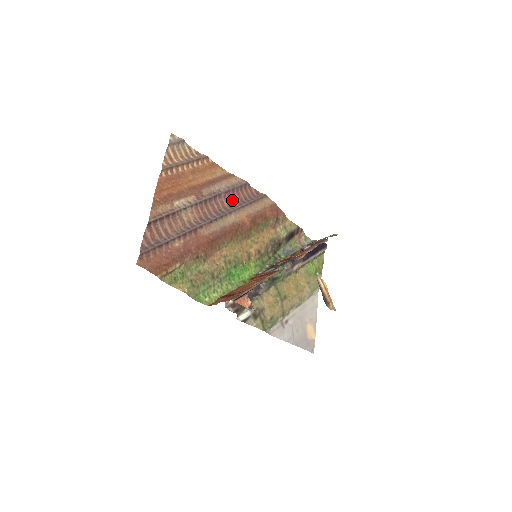
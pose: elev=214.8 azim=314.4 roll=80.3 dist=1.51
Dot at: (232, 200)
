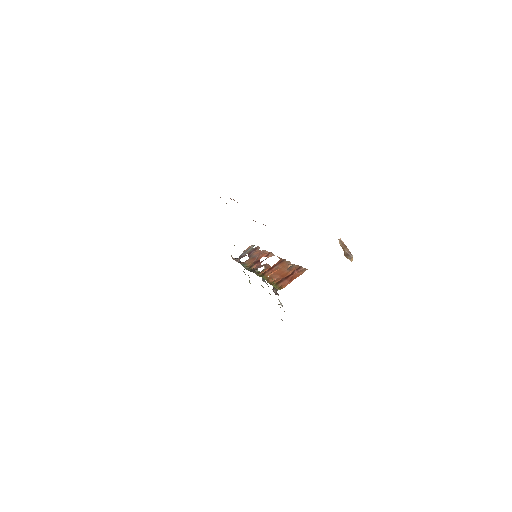
Dot at: occluded
